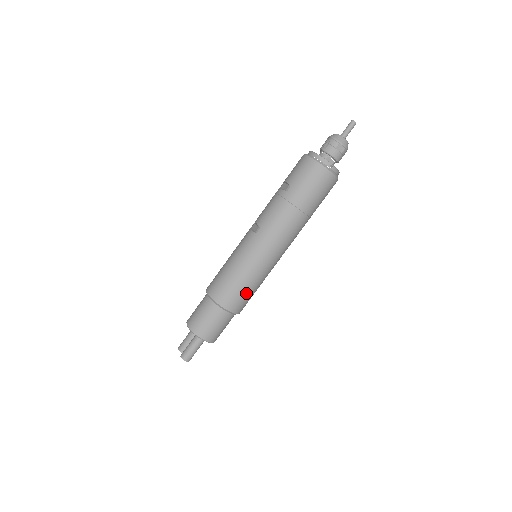
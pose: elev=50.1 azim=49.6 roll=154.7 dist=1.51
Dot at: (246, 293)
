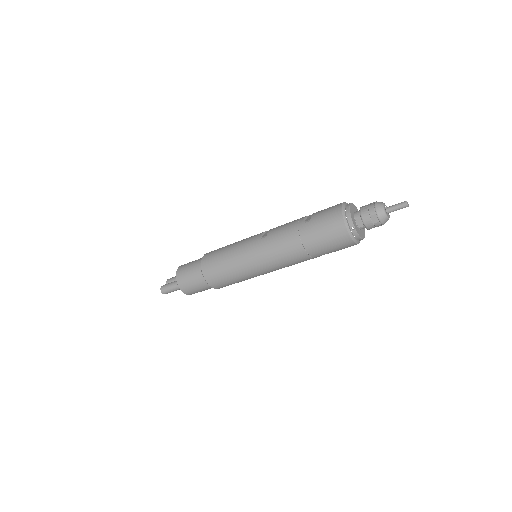
Dot at: (226, 278)
